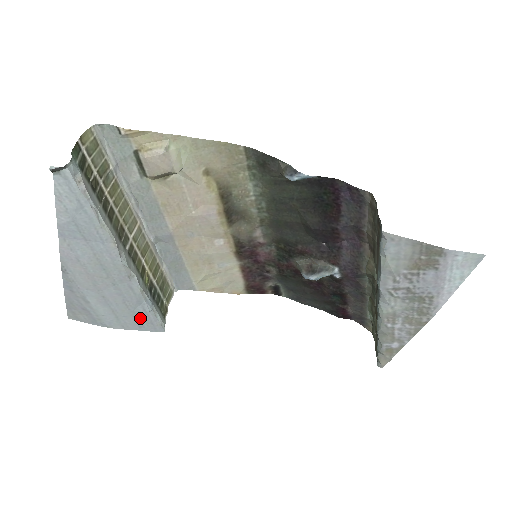
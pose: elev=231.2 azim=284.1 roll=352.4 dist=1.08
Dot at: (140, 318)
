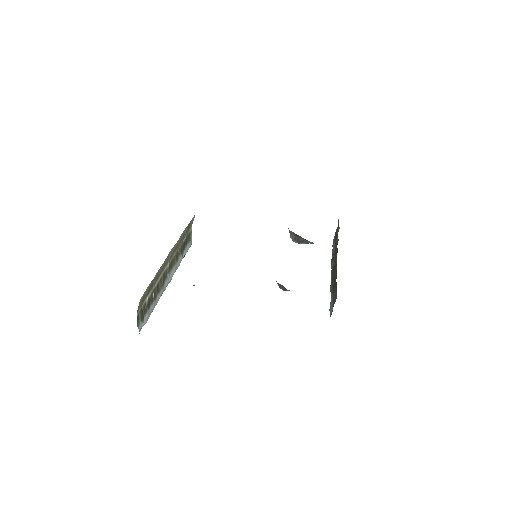
Dot at: occluded
